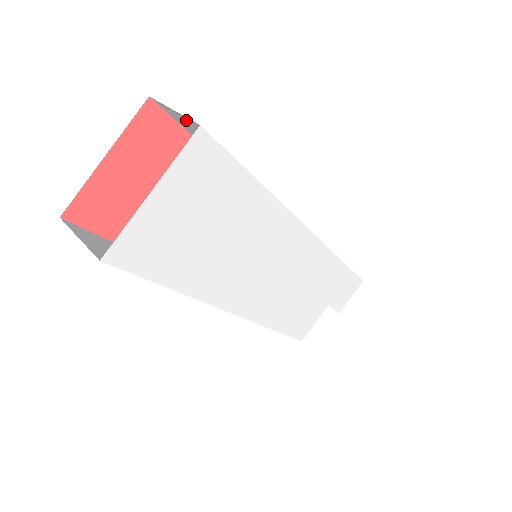
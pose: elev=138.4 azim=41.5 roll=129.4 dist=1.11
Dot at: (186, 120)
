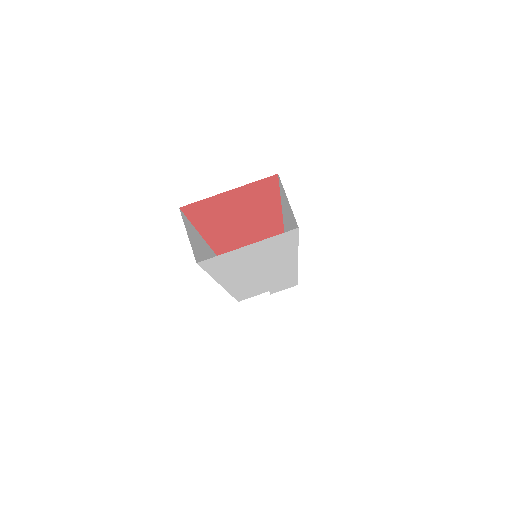
Dot at: (290, 208)
